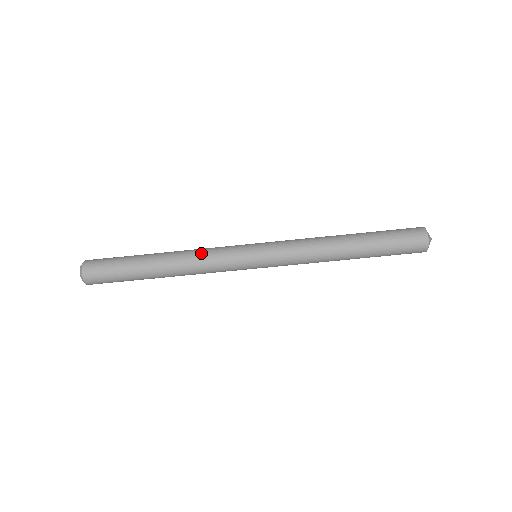
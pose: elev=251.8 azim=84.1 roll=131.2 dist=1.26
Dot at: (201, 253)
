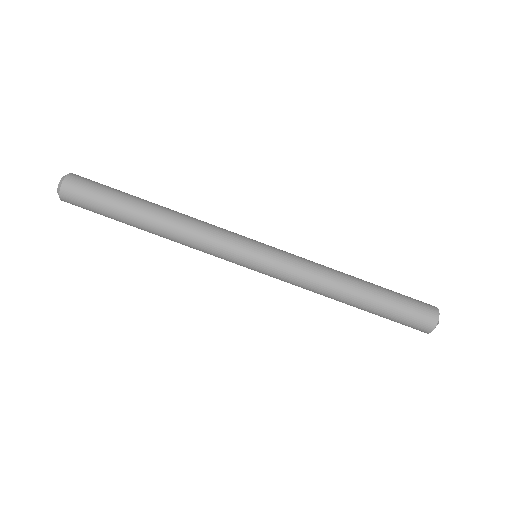
Dot at: (203, 221)
